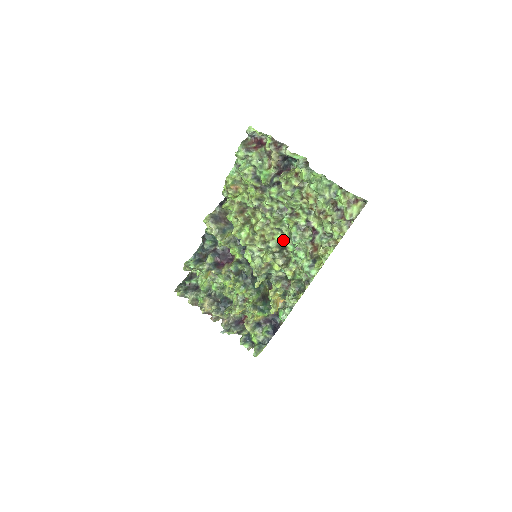
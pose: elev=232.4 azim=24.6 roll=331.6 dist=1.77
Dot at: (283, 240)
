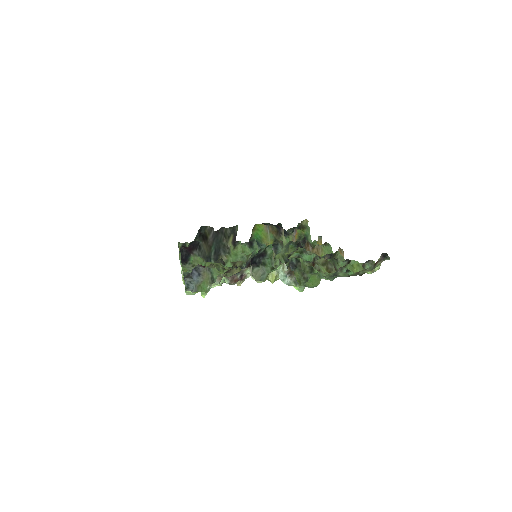
Dot at: occluded
